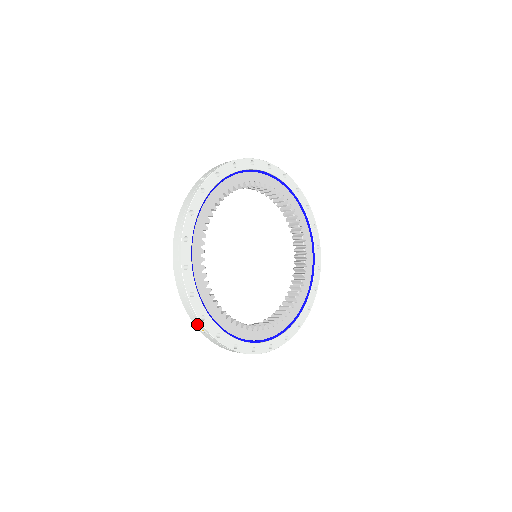
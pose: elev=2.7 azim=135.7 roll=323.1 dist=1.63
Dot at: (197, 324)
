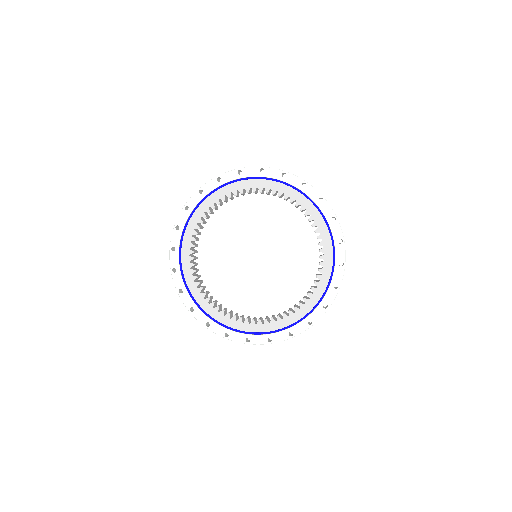
Dot at: occluded
